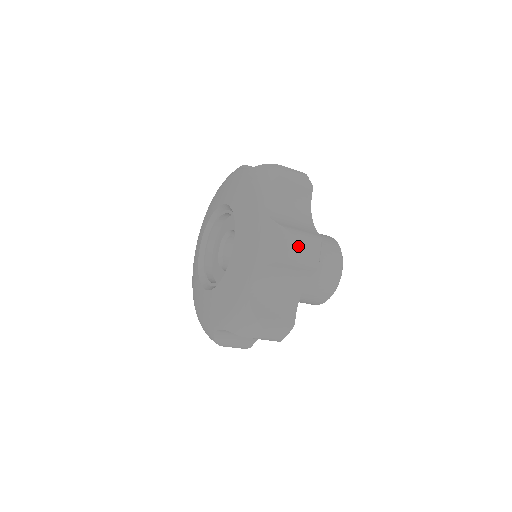
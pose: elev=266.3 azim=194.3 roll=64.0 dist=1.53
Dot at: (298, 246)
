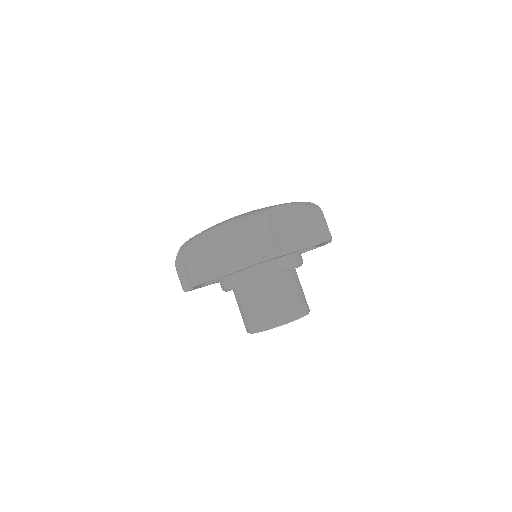
Dot at: (258, 235)
